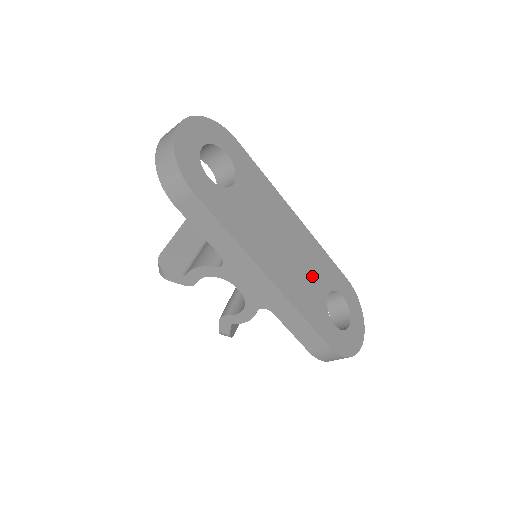
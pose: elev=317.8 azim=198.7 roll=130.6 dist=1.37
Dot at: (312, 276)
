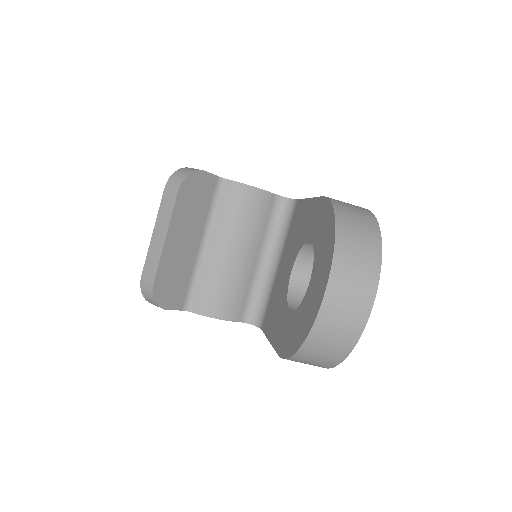
Dot at: occluded
